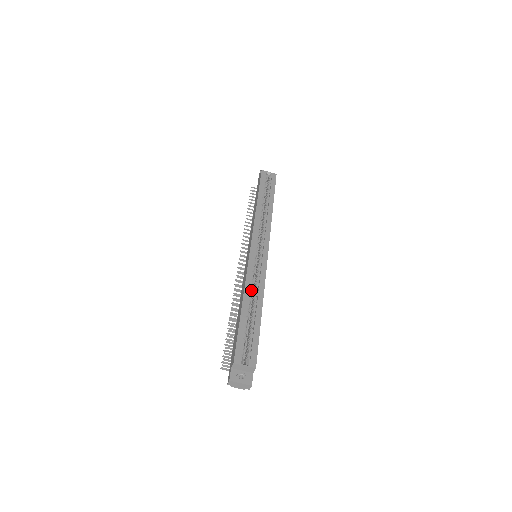
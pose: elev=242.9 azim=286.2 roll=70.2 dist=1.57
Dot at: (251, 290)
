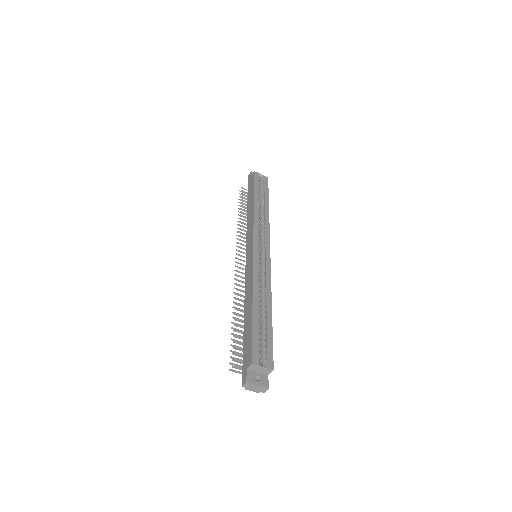
Dot at: (258, 289)
